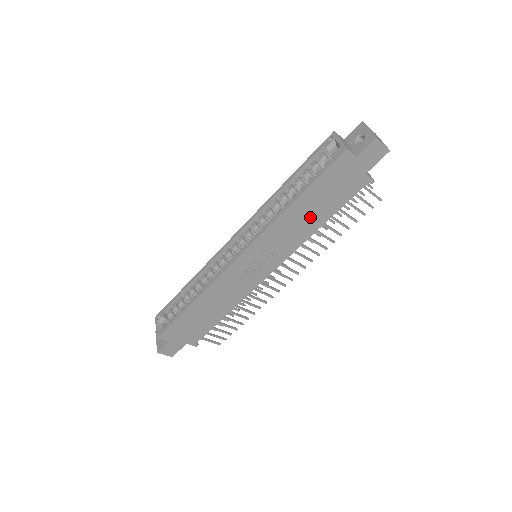
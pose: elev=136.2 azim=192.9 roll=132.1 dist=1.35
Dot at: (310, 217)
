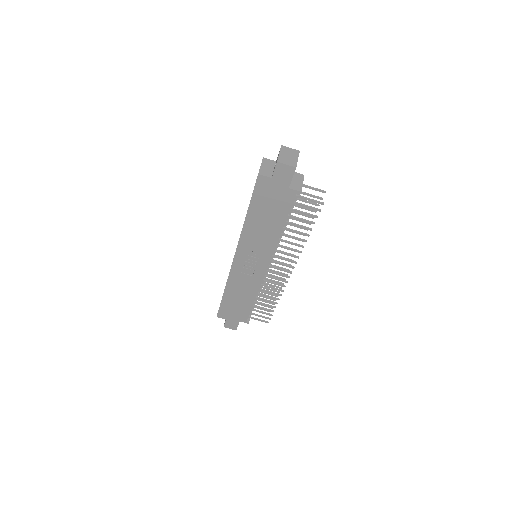
Dot at: (267, 226)
